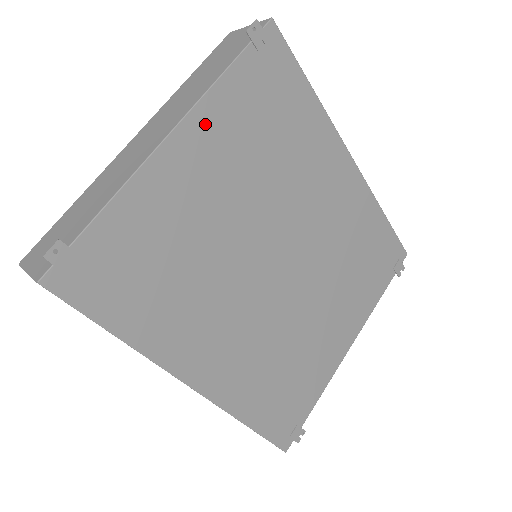
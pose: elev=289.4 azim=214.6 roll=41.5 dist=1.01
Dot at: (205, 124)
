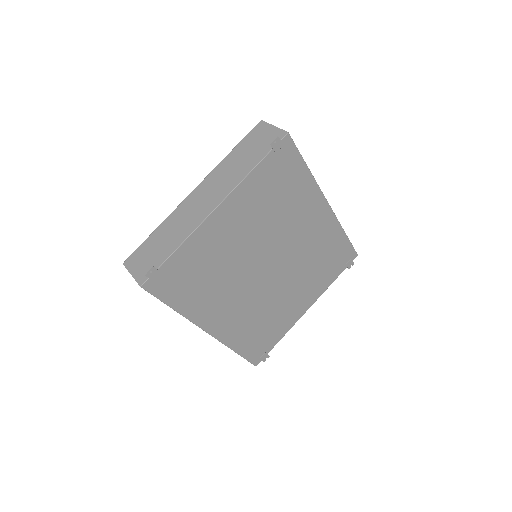
Dot at: (237, 199)
